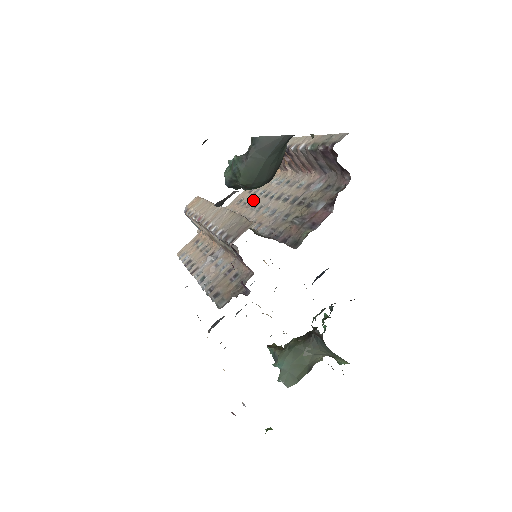
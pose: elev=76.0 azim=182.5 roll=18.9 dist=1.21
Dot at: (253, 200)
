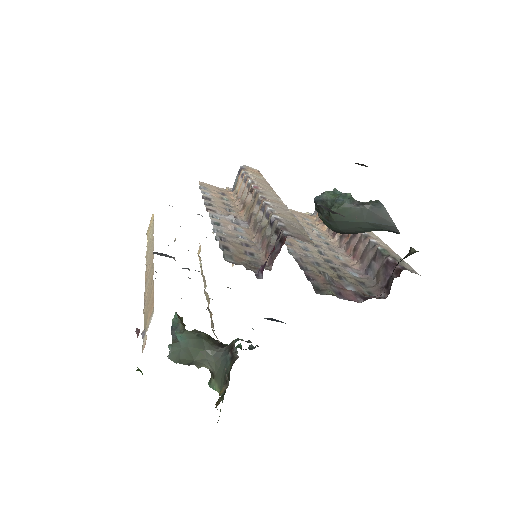
Dot at: occluded
